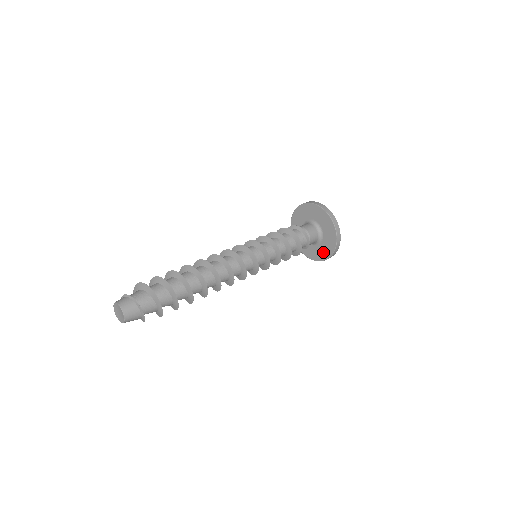
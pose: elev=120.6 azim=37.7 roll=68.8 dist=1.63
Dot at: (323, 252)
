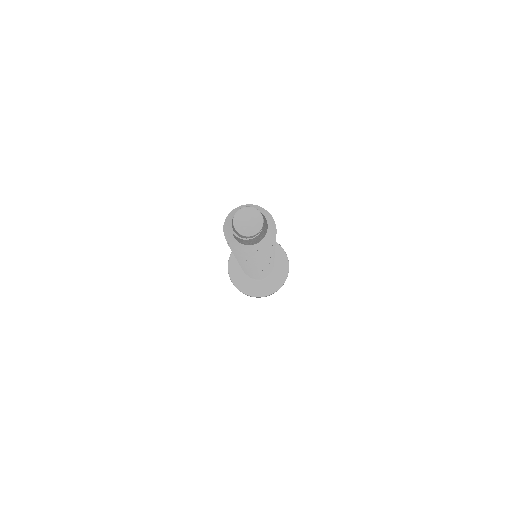
Dot at: (278, 277)
